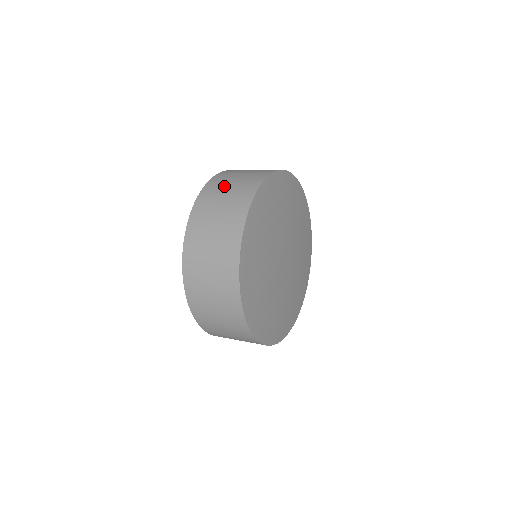
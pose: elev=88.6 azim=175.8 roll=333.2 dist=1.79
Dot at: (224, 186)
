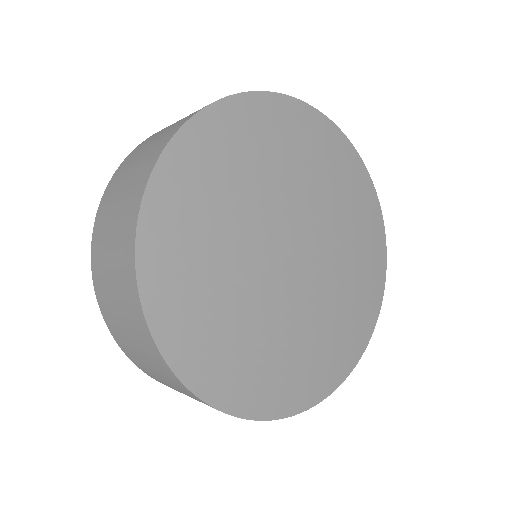
Dot at: (120, 183)
